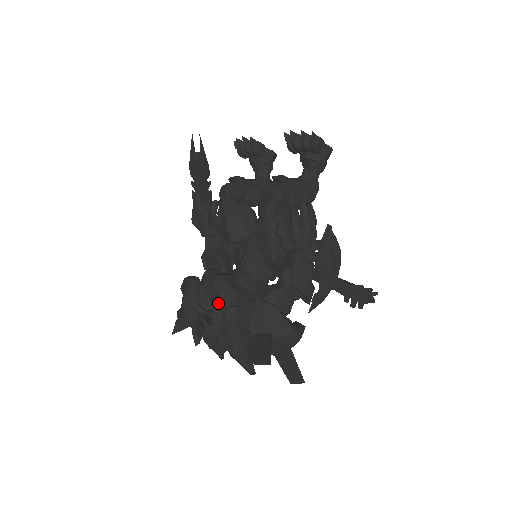
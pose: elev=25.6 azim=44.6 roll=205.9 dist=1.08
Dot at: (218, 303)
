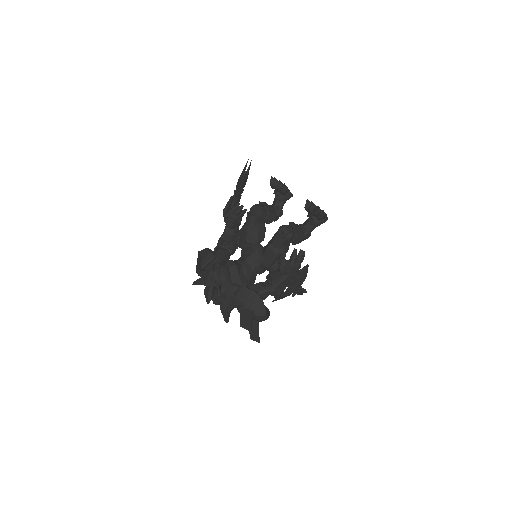
Dot at: (227, 279)
